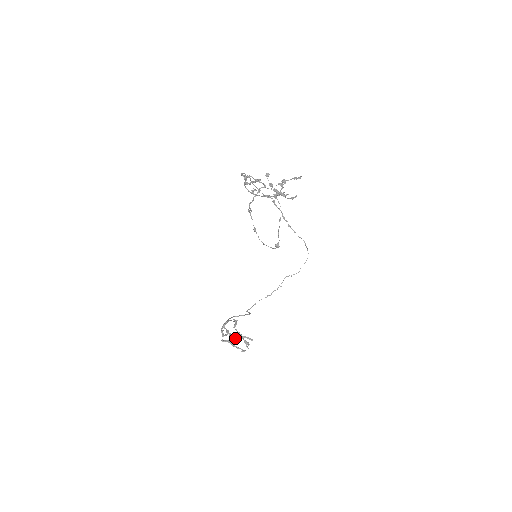
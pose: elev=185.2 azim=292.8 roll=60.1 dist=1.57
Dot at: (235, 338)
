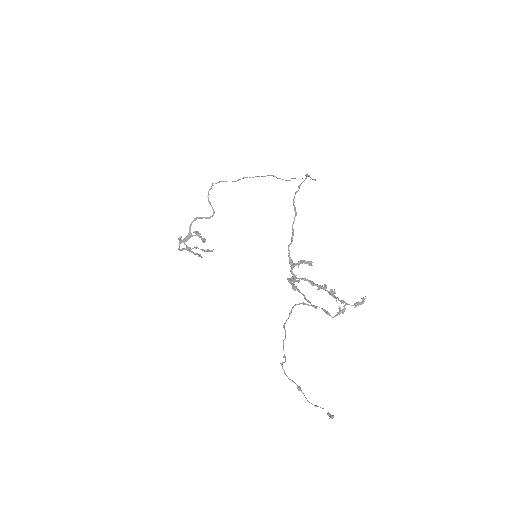
Dot at: (195, 254)
